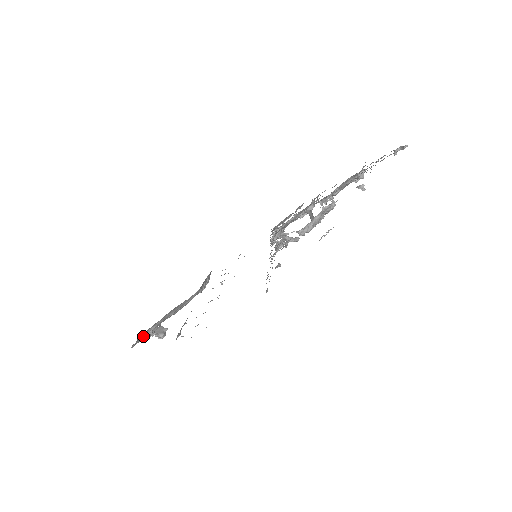
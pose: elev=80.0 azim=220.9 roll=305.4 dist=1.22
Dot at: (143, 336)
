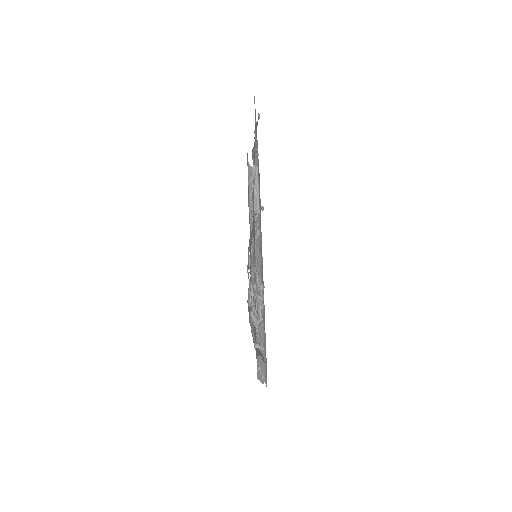
Dot at: occluded
